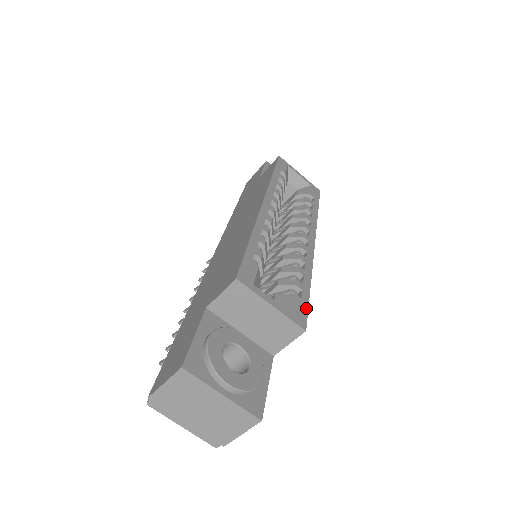
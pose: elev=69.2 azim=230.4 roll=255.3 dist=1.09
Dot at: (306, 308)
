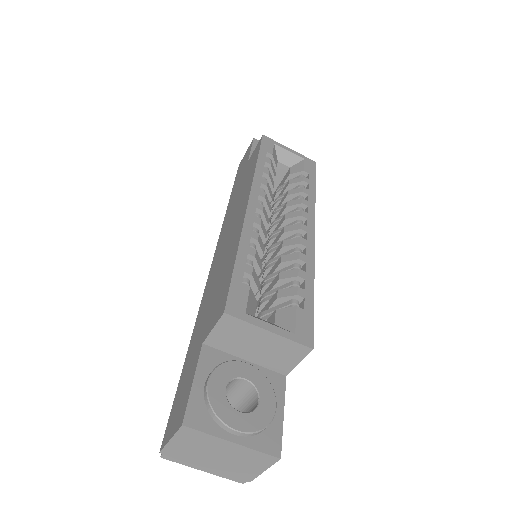
Dot at: (311, 320)
